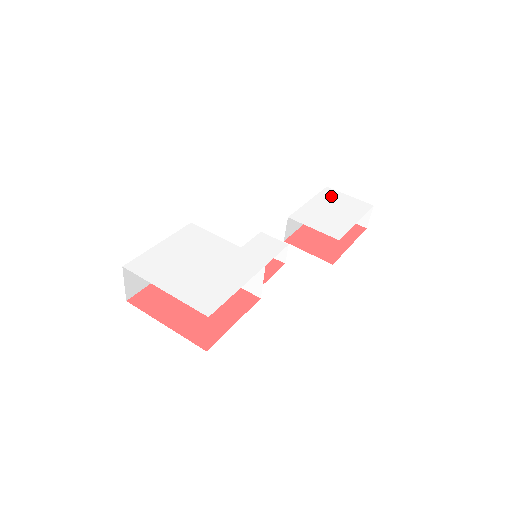
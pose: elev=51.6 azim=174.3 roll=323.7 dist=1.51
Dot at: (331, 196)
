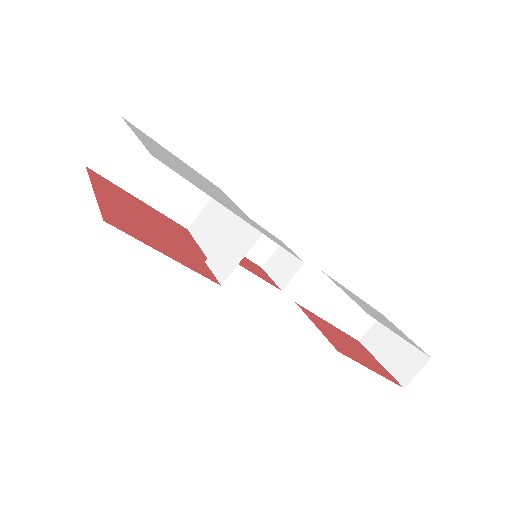
Dot at: occluded
